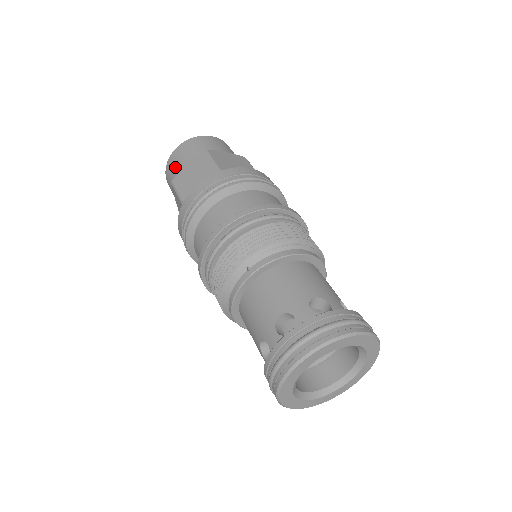
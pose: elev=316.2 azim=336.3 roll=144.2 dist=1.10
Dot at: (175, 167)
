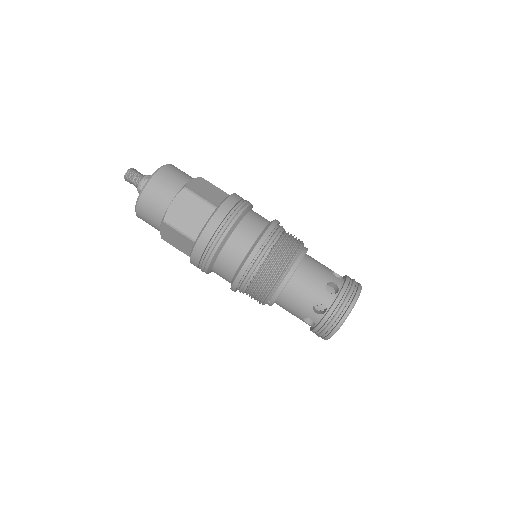
Dot at: occluded
